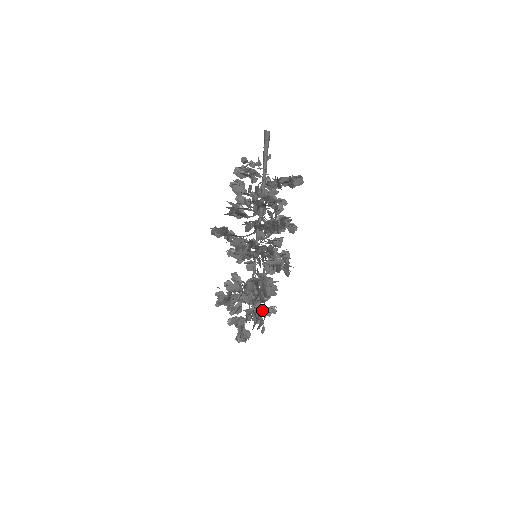
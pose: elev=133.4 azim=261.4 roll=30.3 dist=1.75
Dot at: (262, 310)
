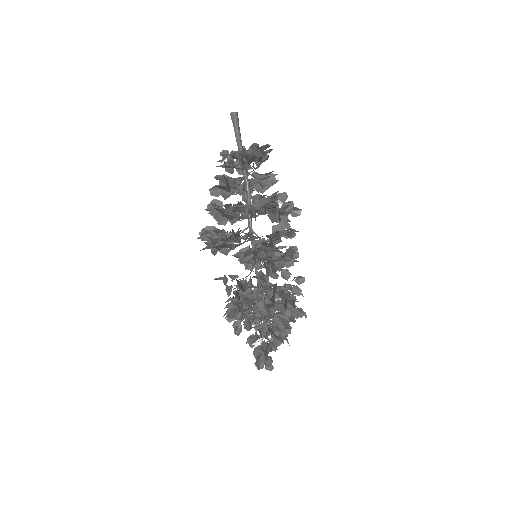
Dot at: occluded
